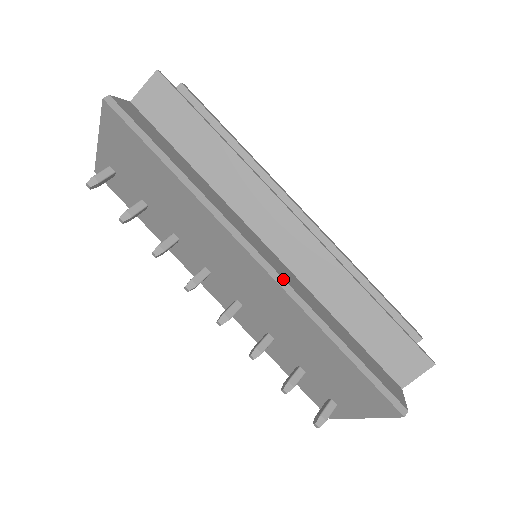
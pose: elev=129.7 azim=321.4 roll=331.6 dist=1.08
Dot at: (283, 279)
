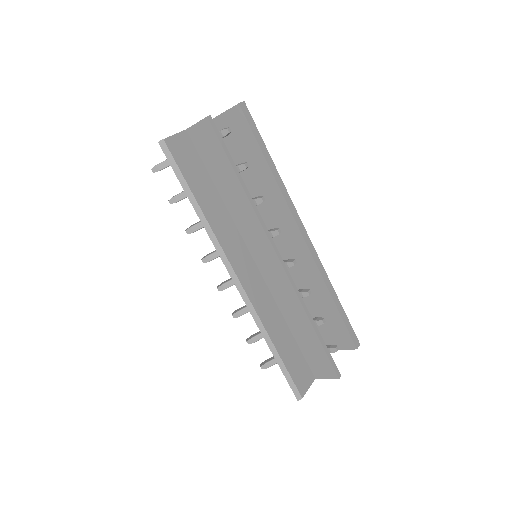
Dot at: (249, 300)
